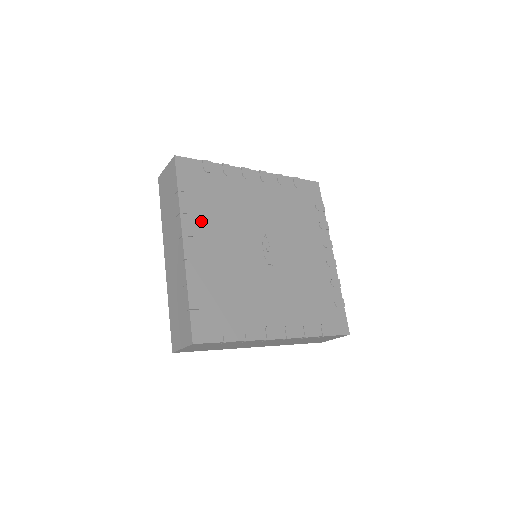
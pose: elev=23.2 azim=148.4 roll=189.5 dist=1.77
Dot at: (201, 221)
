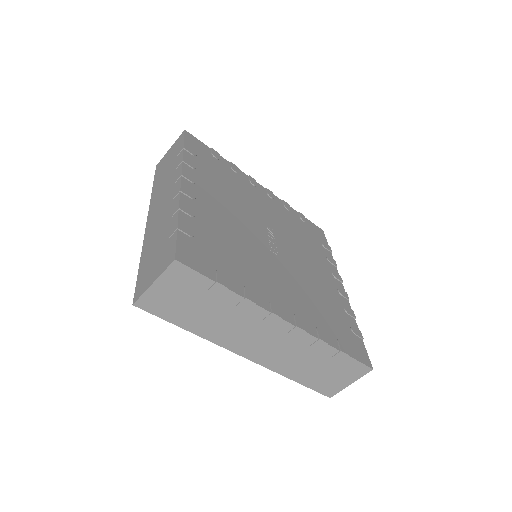
Dot at: (204, 180)
